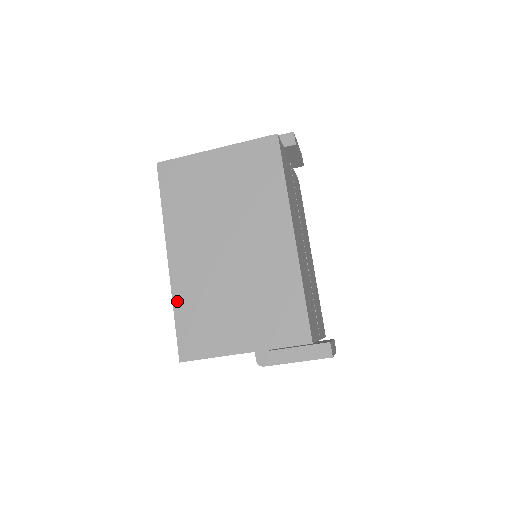
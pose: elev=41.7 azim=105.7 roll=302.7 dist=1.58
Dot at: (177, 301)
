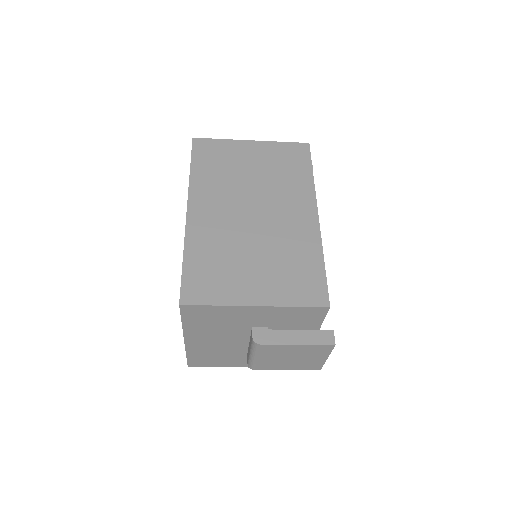
Dot at: (189, 247)
